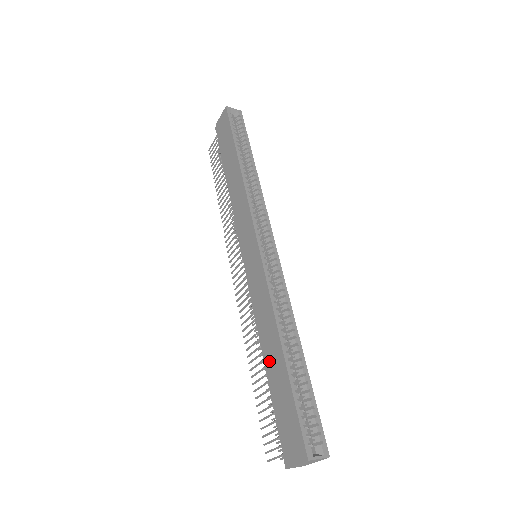
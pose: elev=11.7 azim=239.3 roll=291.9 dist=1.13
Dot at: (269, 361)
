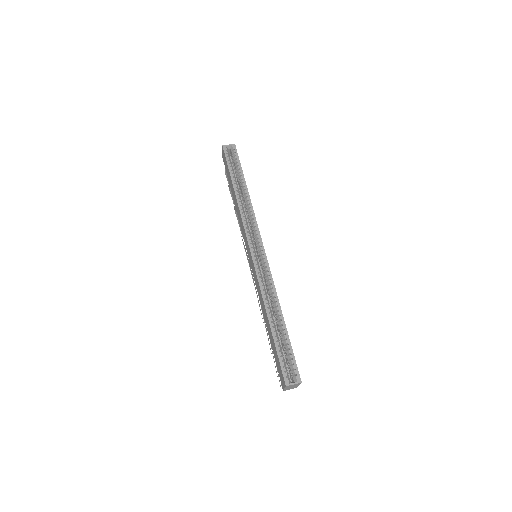
Dot at: (267, 327)
